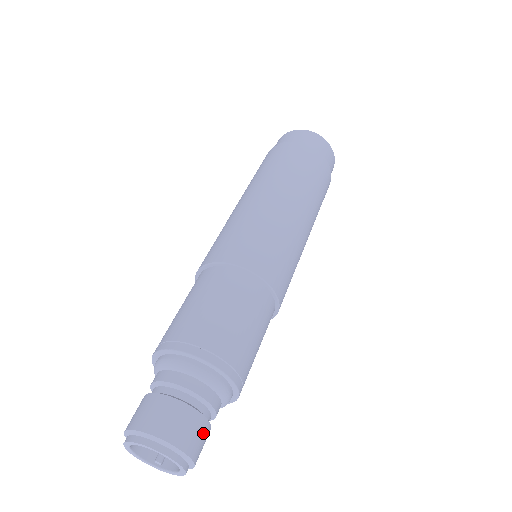
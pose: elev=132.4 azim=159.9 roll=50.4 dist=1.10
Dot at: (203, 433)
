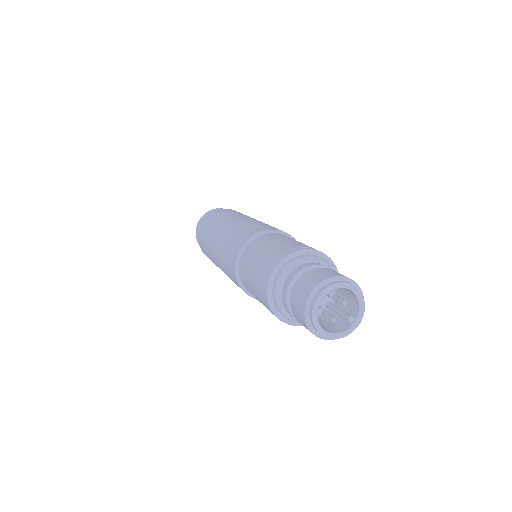
Dot at: (332, 271)
